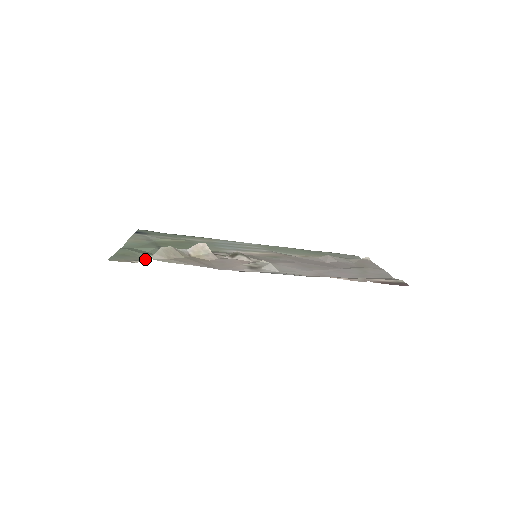
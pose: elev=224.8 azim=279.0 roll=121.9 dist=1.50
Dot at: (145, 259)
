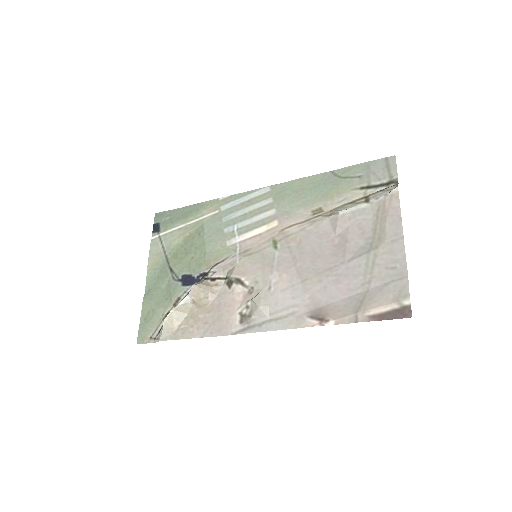
Dot at: (159, 334)
